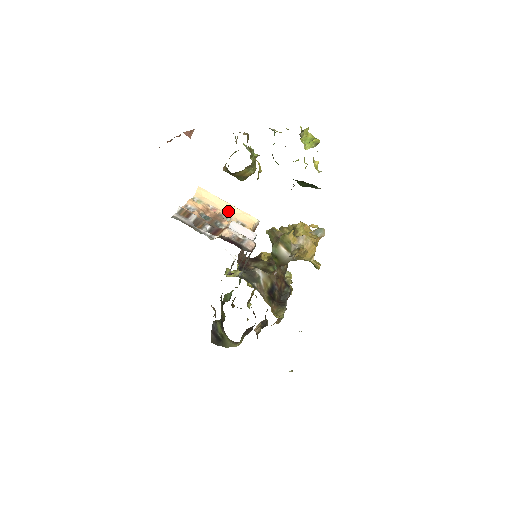
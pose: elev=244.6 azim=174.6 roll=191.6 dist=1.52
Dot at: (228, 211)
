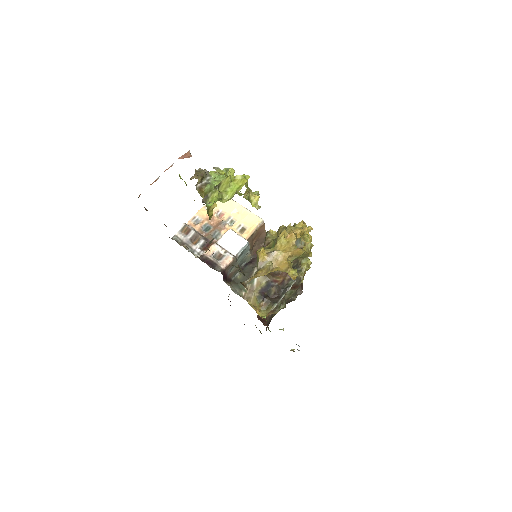
Dot at: (236, 213)
